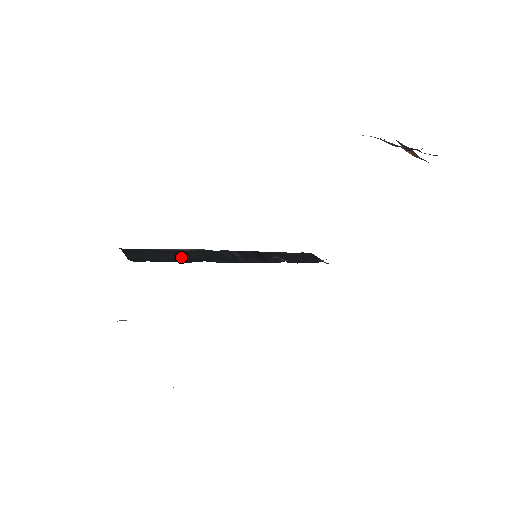
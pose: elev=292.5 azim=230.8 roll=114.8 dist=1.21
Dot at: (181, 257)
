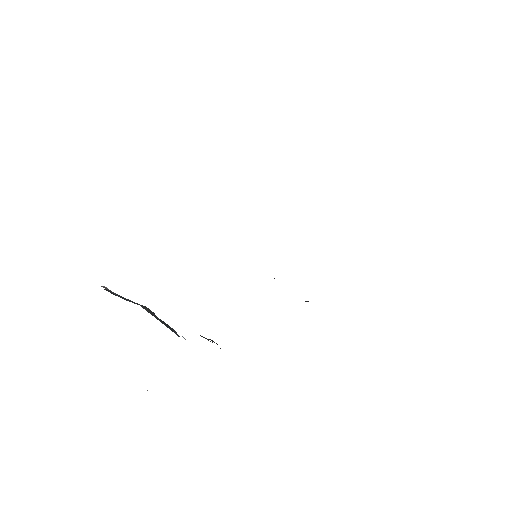
Dot at: occluded
